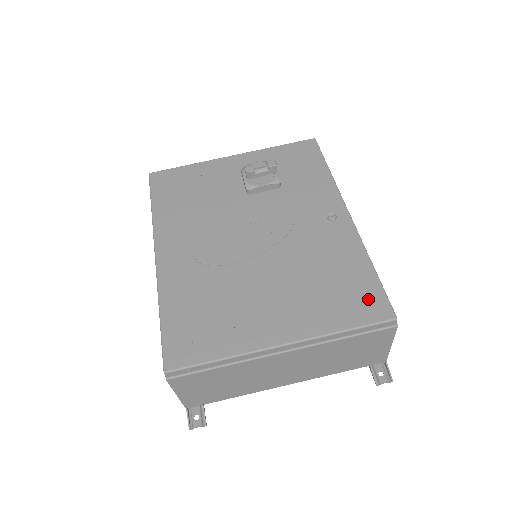
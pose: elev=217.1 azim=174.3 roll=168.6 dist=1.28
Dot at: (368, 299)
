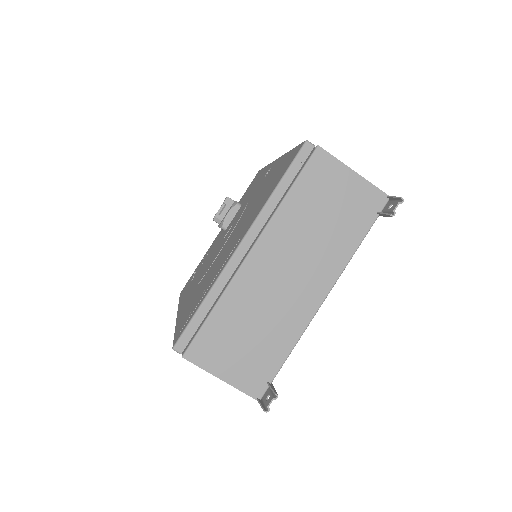
Dot at: (288, 161)
